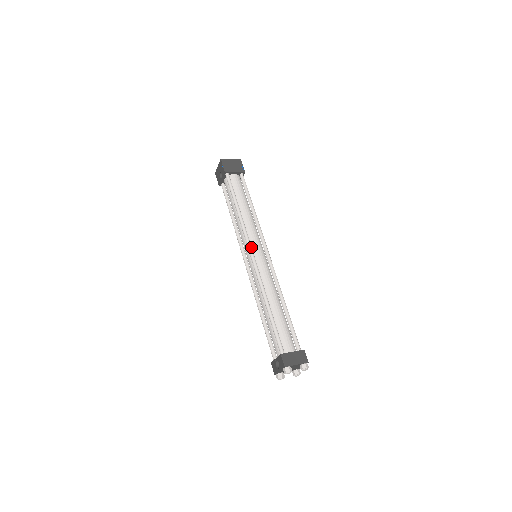
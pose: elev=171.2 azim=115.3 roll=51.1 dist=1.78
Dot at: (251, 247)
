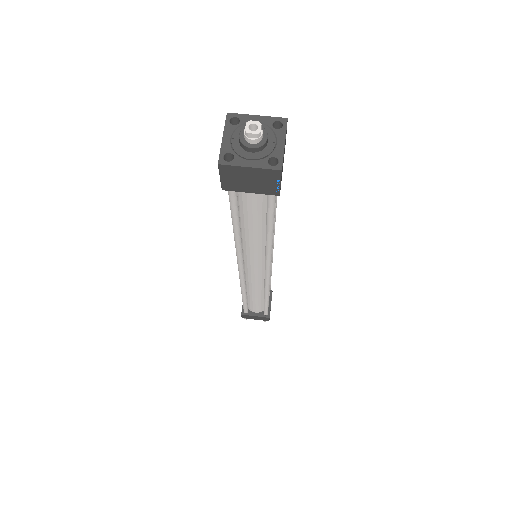
Dot at: (241, 267)
